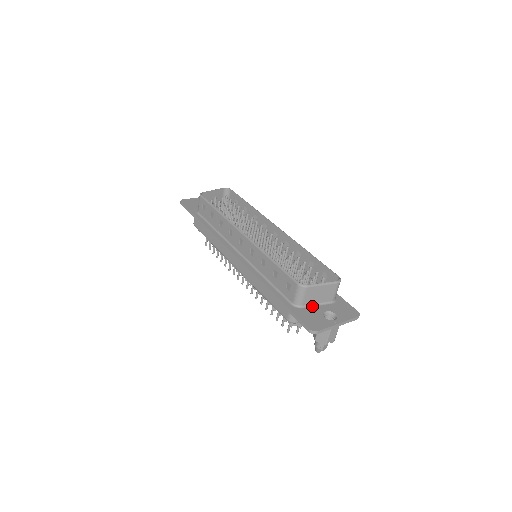
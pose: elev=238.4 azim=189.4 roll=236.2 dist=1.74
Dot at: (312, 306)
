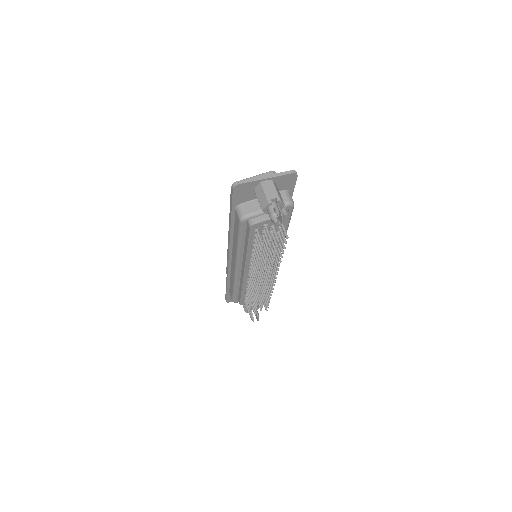
Dot at: occluded
